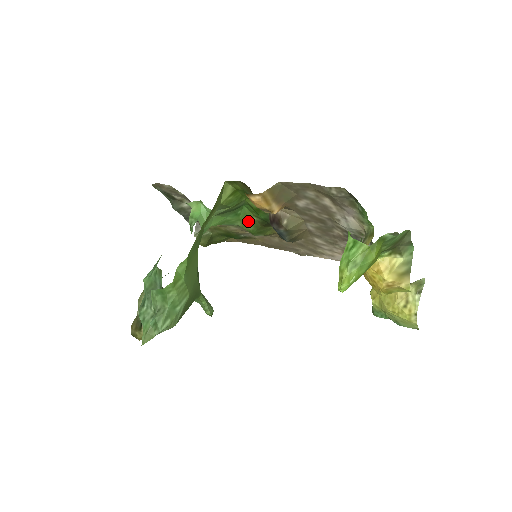
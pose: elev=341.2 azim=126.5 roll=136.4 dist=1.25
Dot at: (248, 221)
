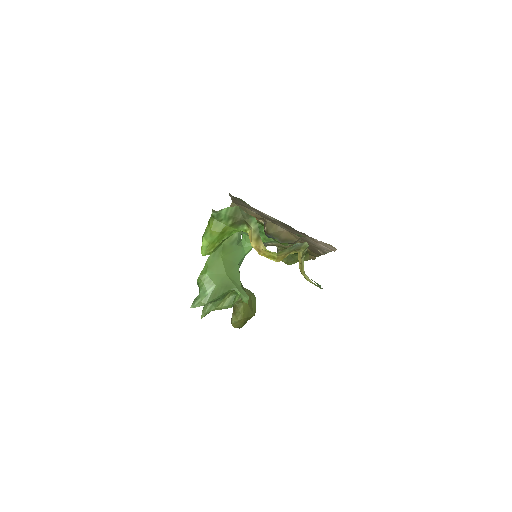
Dot at: occluded
